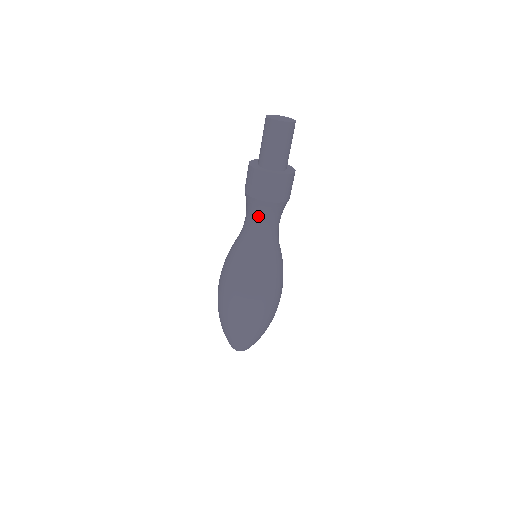
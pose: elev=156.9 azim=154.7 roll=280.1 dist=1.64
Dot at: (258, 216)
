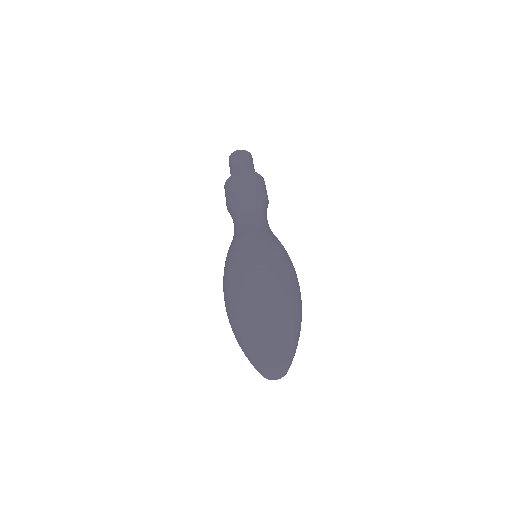
Dot at: (233, 216)
